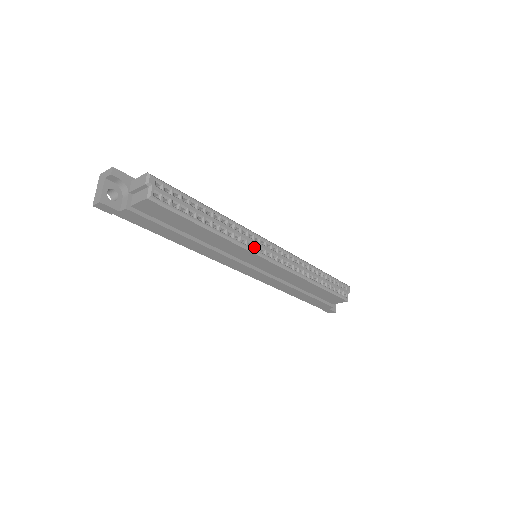
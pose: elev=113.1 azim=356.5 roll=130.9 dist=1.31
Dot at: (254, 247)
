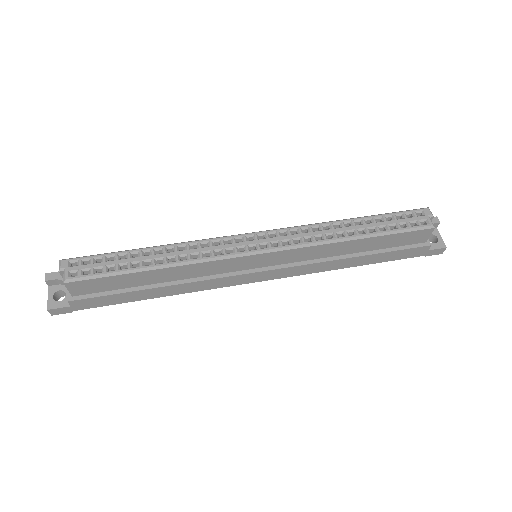
Dot at: (224, 252)
